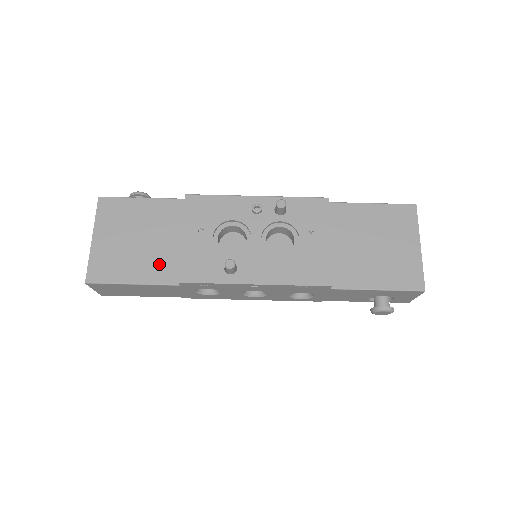
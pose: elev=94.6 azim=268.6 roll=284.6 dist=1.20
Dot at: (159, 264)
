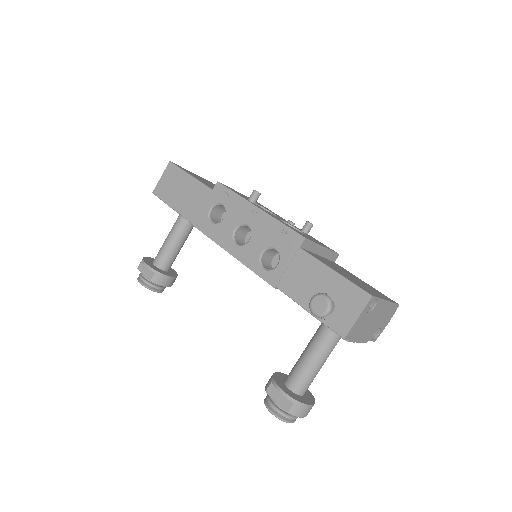
Dot at: (212, 187)
